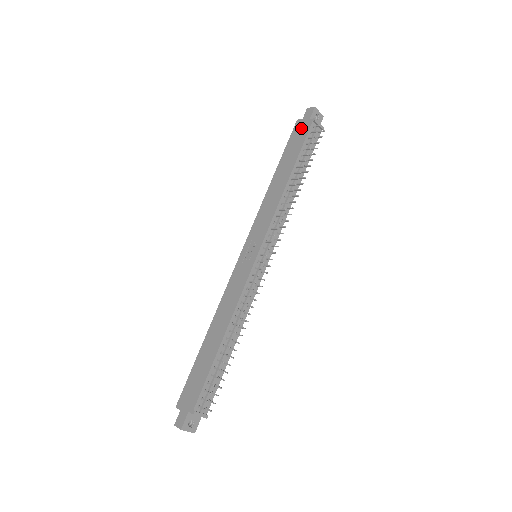
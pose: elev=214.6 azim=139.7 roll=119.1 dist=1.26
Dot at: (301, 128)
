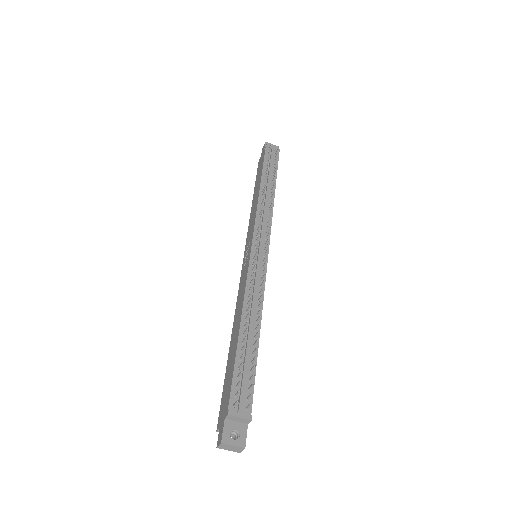
Dot at: (261, 160)
